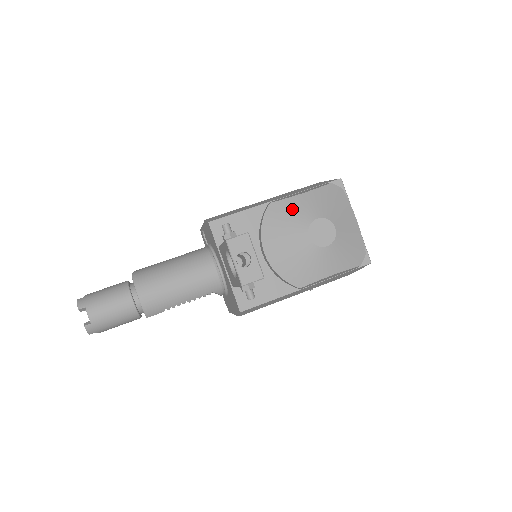
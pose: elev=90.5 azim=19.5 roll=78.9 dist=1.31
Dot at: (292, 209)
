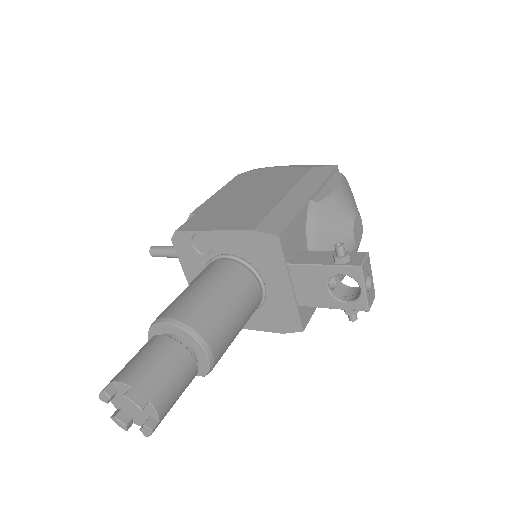
Dot at: (337, 208)
